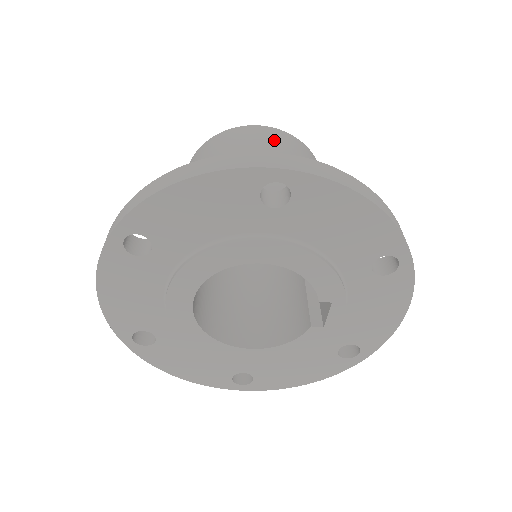
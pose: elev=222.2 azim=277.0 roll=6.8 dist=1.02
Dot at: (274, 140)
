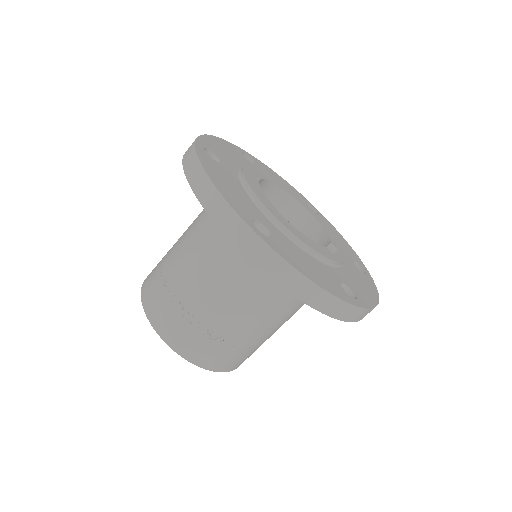
Dot at: occluded
